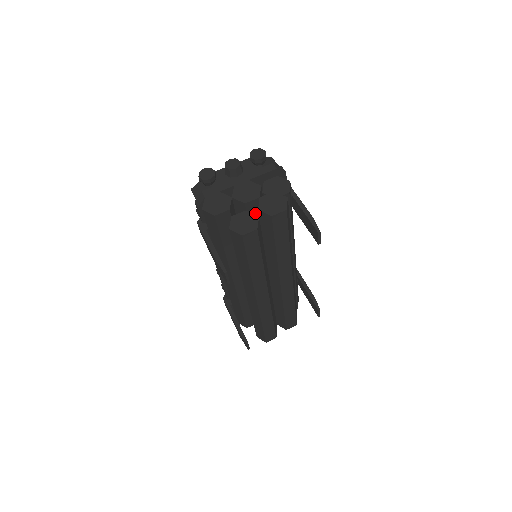
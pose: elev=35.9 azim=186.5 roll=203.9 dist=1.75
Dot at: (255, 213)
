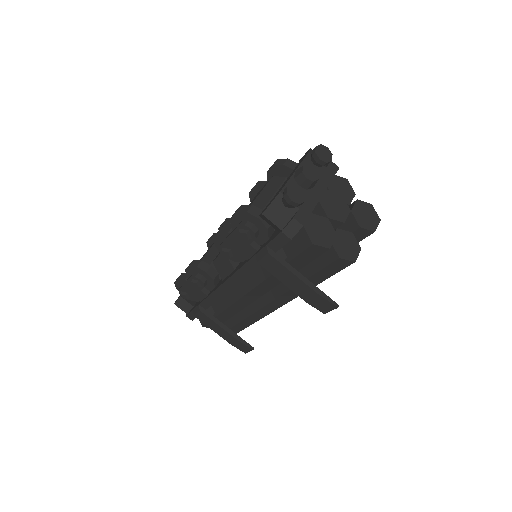
Dot at: occluded
